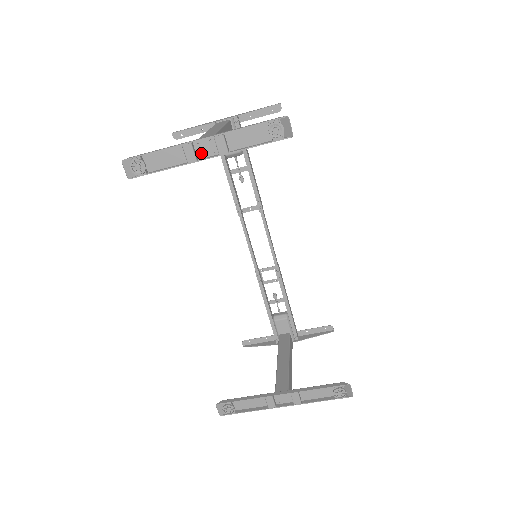
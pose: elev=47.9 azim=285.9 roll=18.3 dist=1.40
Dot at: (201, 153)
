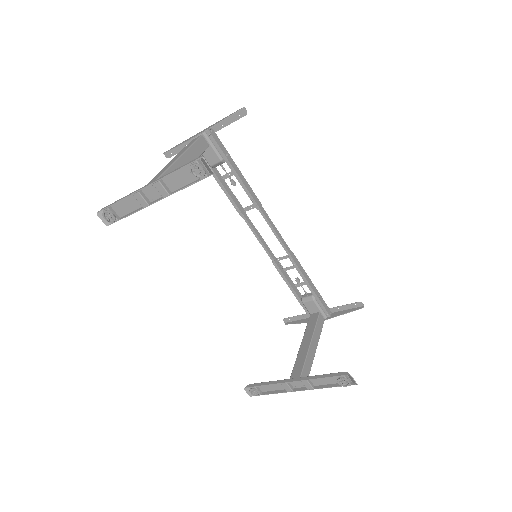
Dot at: (151, 197)
